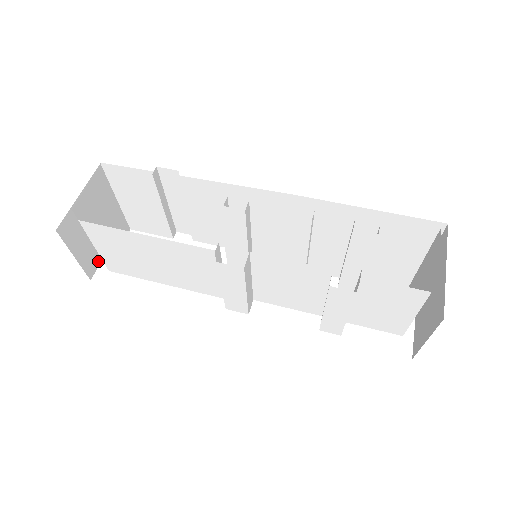
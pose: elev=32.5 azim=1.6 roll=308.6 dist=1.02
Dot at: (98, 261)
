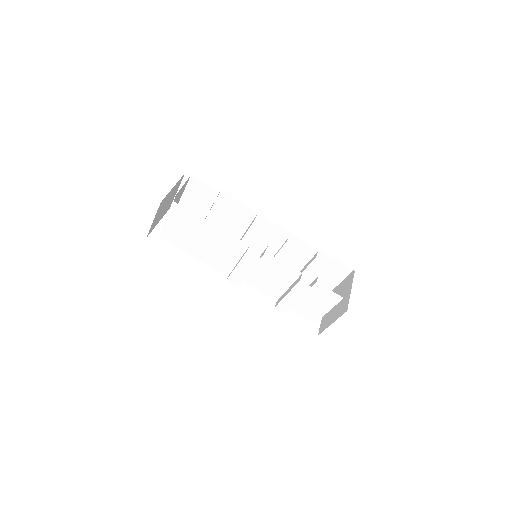
Dot at: (153, 228)
